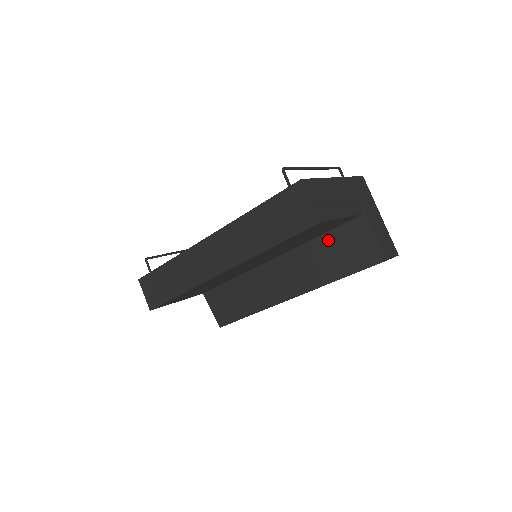
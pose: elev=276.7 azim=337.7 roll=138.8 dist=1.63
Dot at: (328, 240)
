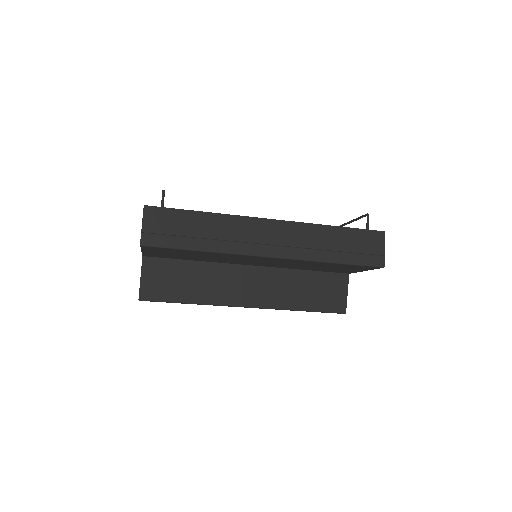
Dot at: (311, 277)
